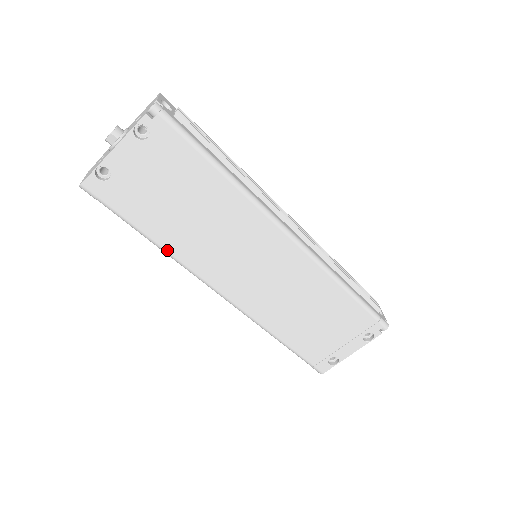
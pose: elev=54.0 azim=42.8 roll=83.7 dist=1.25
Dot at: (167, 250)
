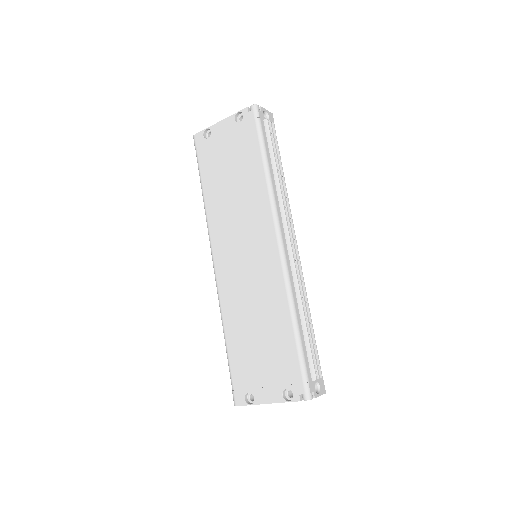
Dot at: (206, 205)
